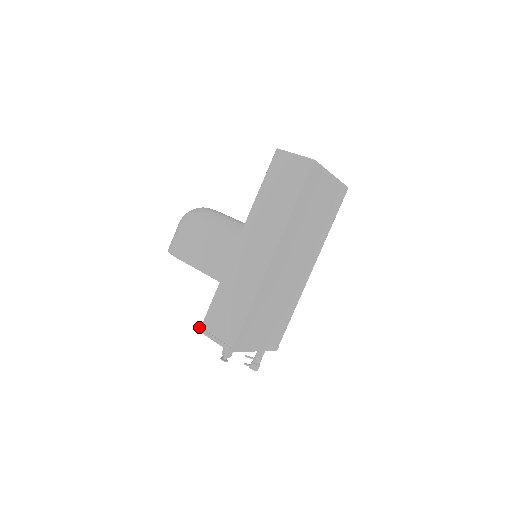
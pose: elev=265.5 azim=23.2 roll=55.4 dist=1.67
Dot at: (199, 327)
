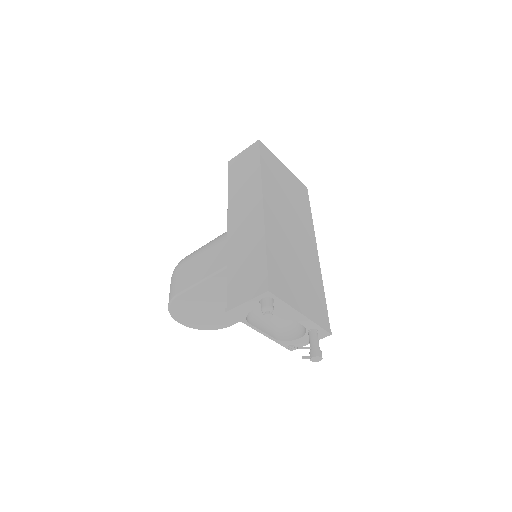
Dot at: (225, 309)
